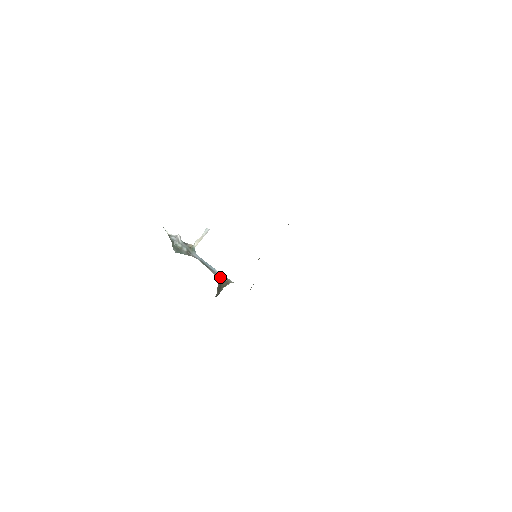
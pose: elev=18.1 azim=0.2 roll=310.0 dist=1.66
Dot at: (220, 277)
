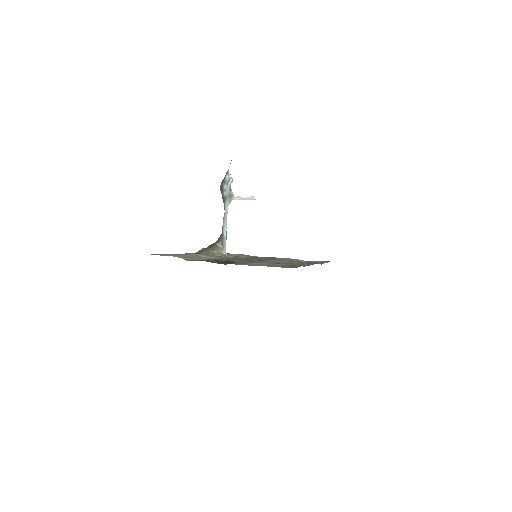
Dot at: (221, 240)
